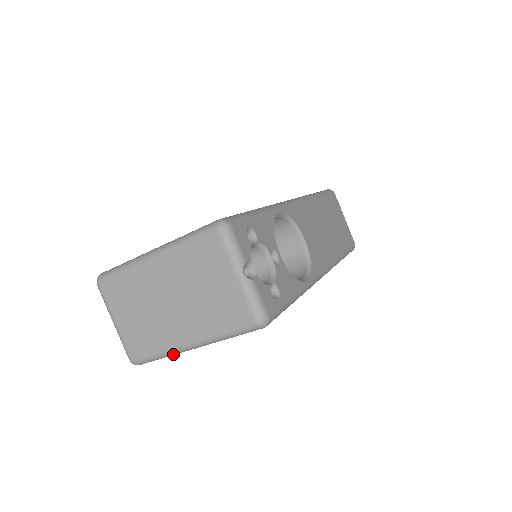
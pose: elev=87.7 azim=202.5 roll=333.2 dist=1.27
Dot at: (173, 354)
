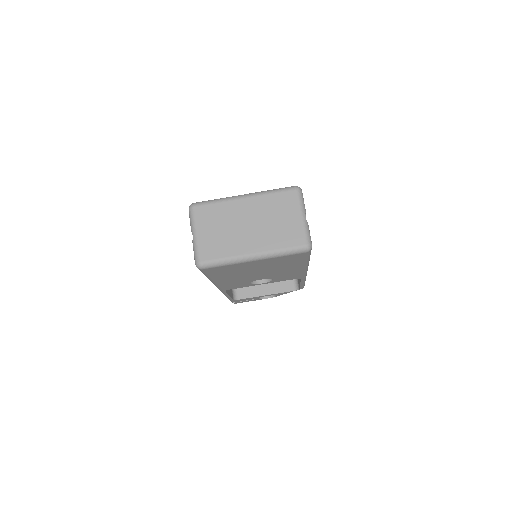
Dot at: (235, 262)
